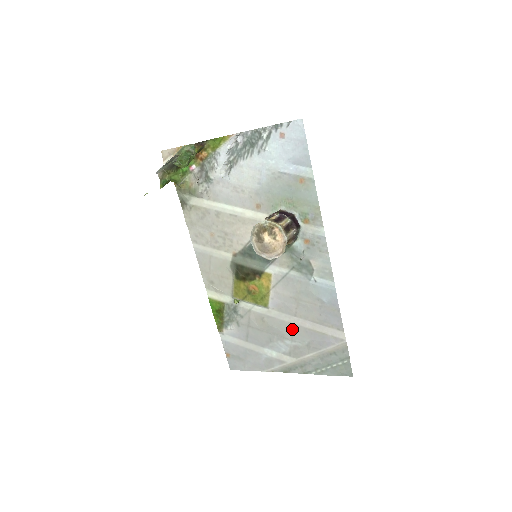
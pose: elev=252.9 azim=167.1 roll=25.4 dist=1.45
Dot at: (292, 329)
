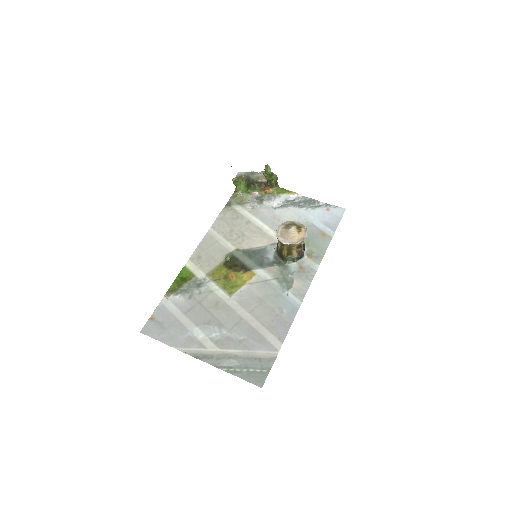
Dot at: (238, 322)
